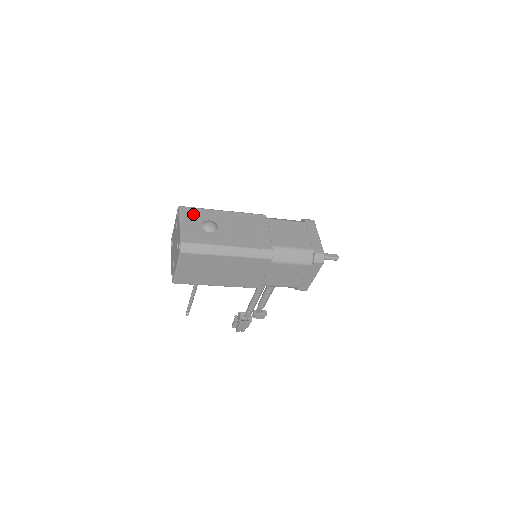
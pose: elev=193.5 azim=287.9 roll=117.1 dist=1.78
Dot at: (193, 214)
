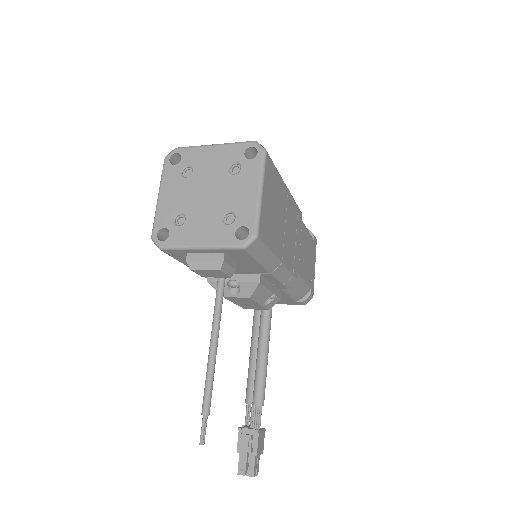
Dot at: occluded
